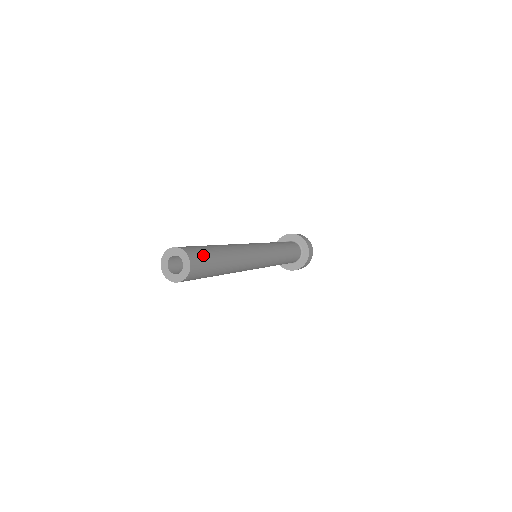
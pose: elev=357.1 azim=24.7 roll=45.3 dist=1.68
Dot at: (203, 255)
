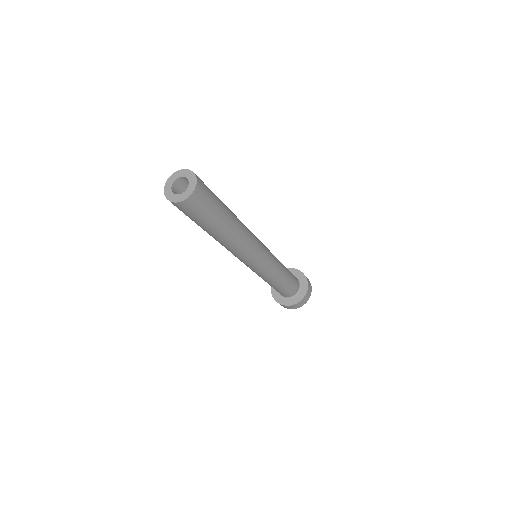
Dot at: occluded
